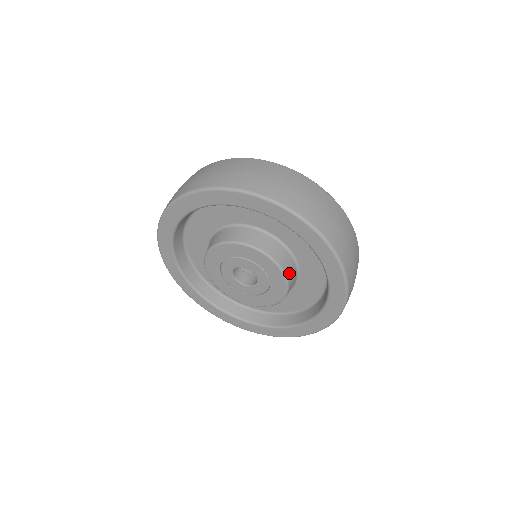
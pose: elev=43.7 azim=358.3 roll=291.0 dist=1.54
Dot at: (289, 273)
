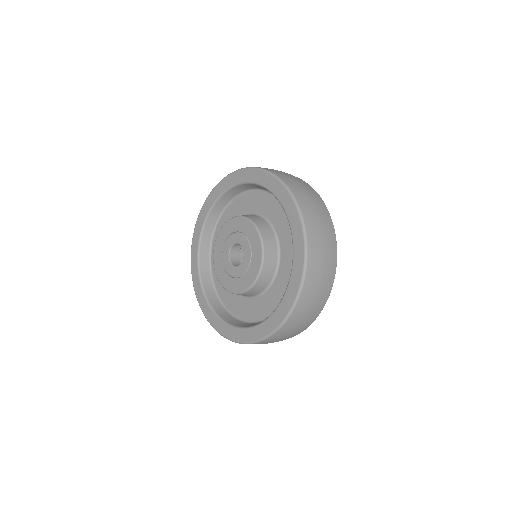
Dot at: (265, 236)
